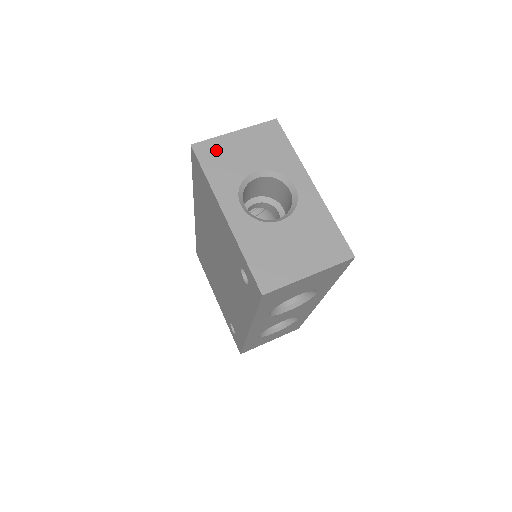
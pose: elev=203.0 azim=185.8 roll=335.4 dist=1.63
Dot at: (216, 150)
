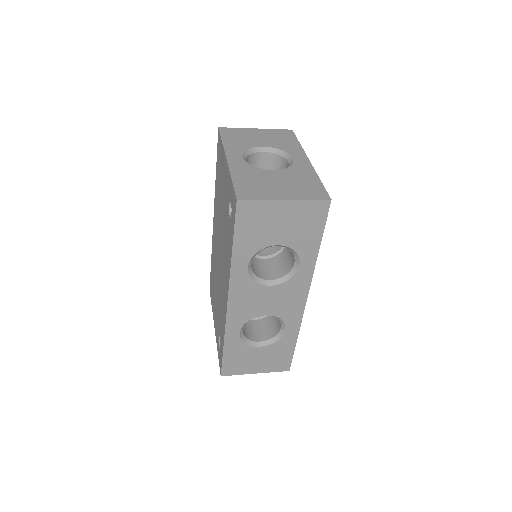
Dot at: (237, 133)
